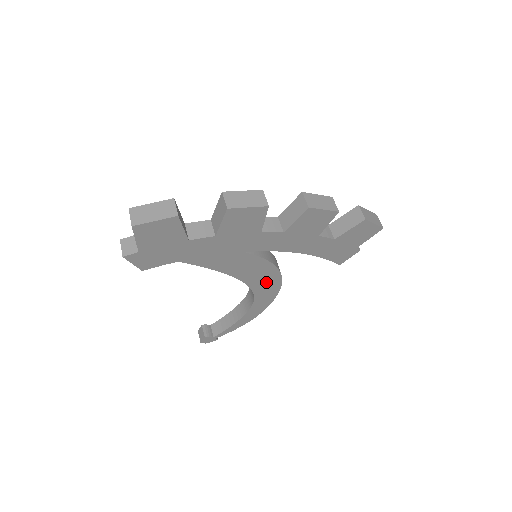
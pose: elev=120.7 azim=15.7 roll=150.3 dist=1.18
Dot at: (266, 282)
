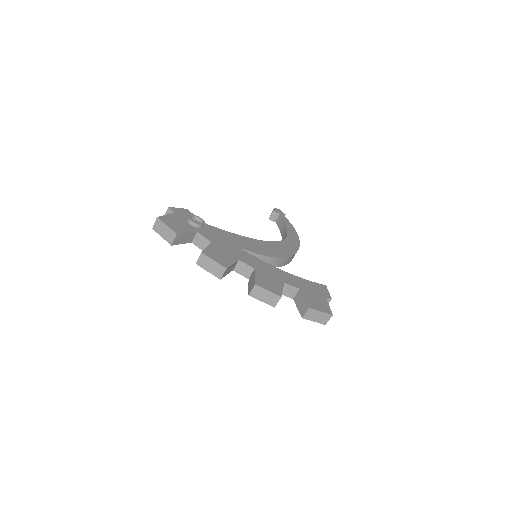
Dot at: occluded
